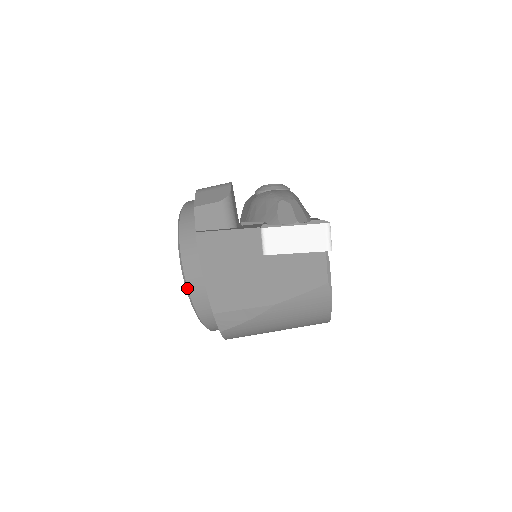
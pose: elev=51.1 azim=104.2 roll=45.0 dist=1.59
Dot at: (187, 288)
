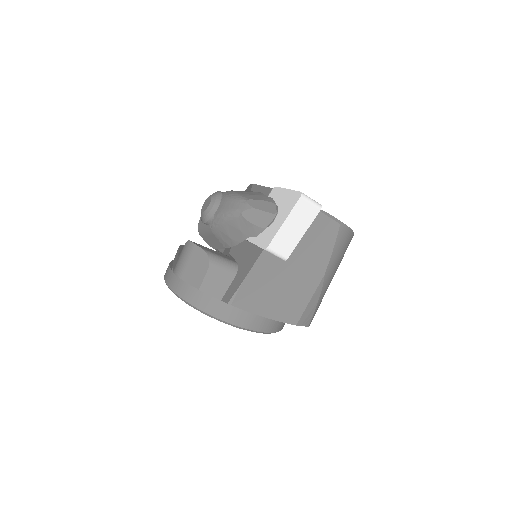
Dot at: (253, 331)
